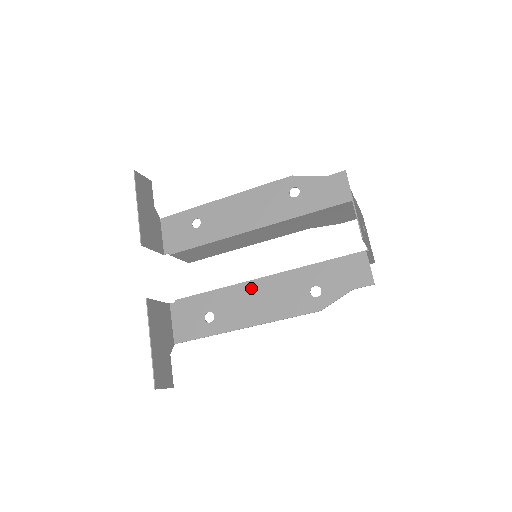
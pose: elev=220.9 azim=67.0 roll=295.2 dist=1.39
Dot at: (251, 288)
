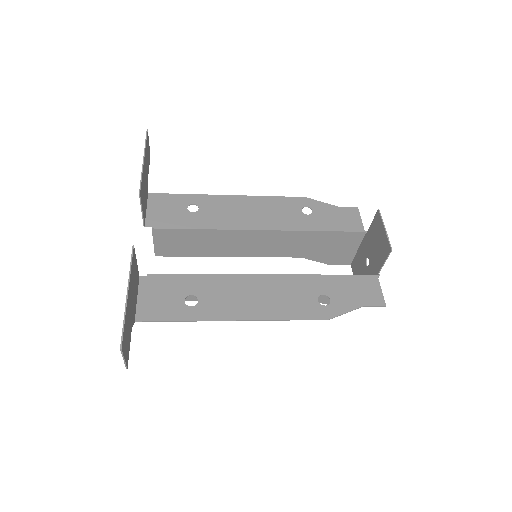
Dot at: (250, 282)
